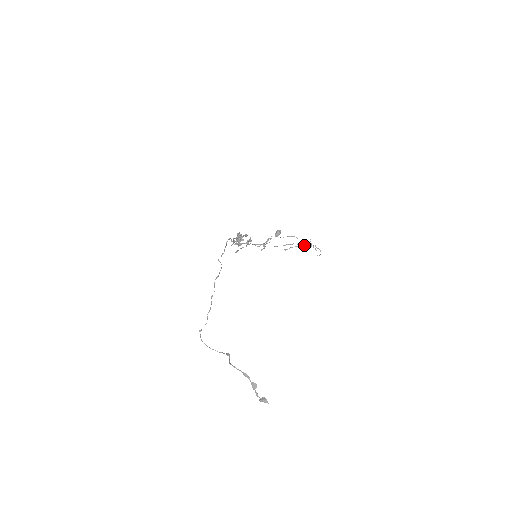
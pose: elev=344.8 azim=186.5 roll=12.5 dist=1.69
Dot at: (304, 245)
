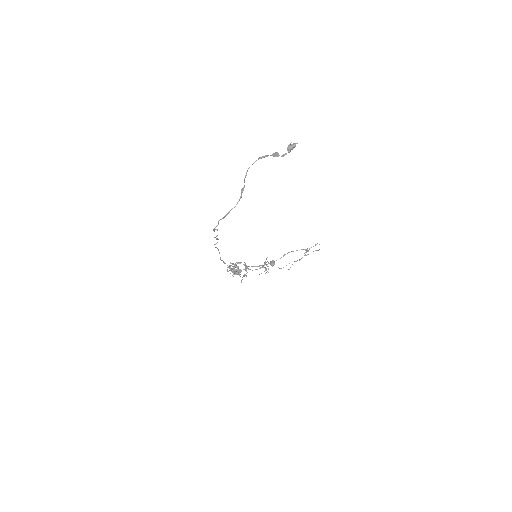
Dot at: occluded
